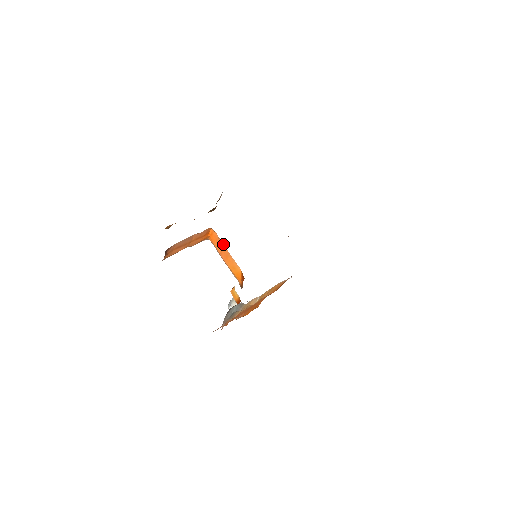
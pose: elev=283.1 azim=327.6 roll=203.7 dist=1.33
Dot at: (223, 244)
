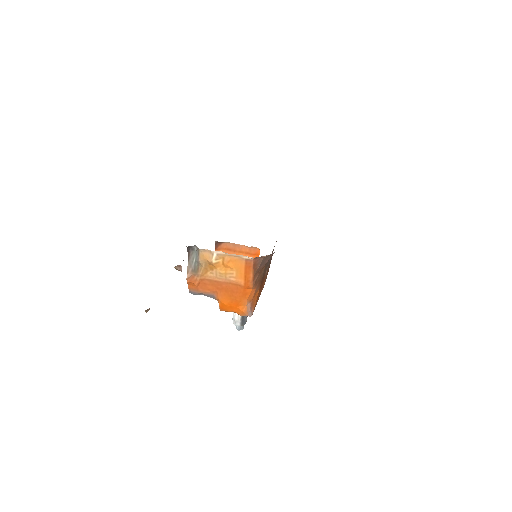
Dot at: occluded
